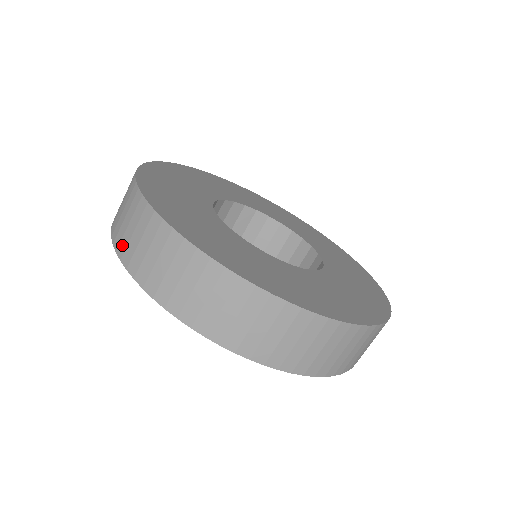
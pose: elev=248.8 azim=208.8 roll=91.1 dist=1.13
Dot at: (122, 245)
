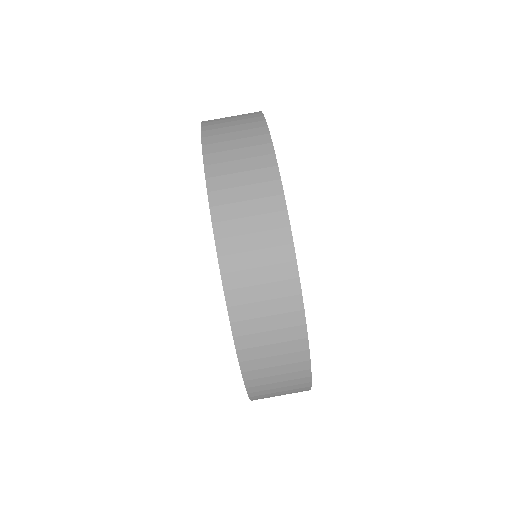
Dot at: (224, 211)
